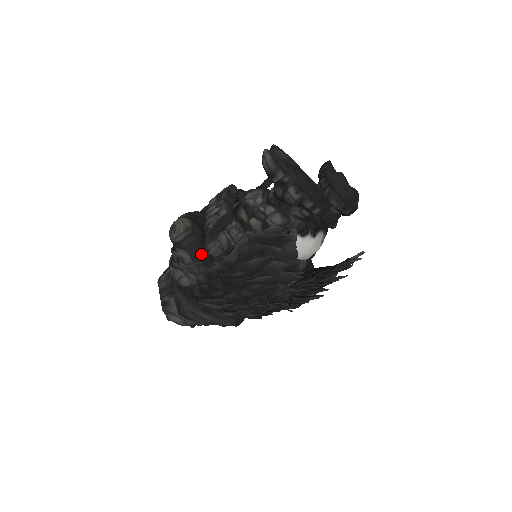
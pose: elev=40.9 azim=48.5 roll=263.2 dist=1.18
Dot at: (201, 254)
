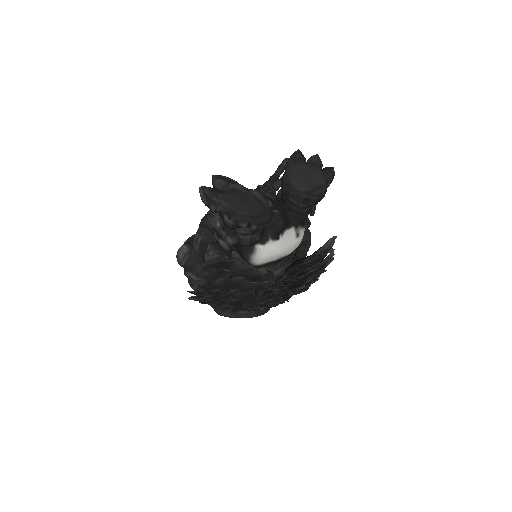
Dot at: occluded
